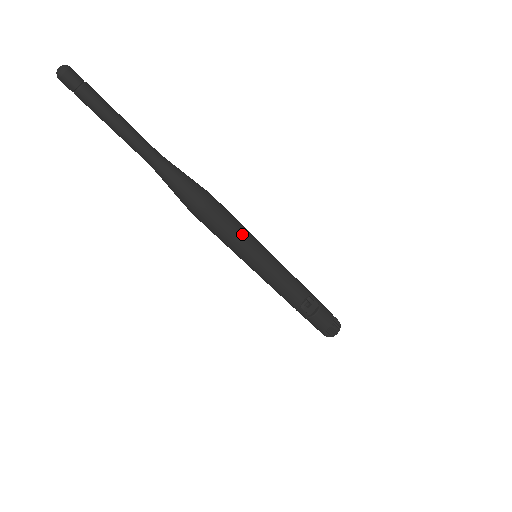
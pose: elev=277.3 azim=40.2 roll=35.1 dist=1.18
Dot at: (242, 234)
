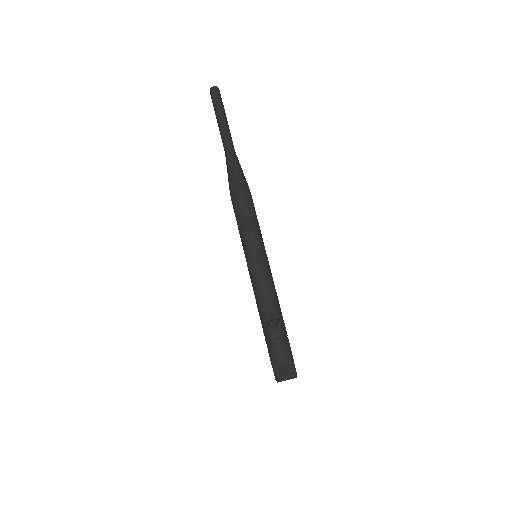
Dot at: (253, 225)
